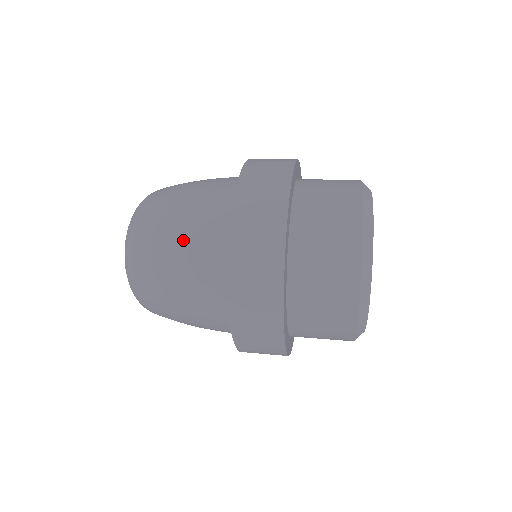
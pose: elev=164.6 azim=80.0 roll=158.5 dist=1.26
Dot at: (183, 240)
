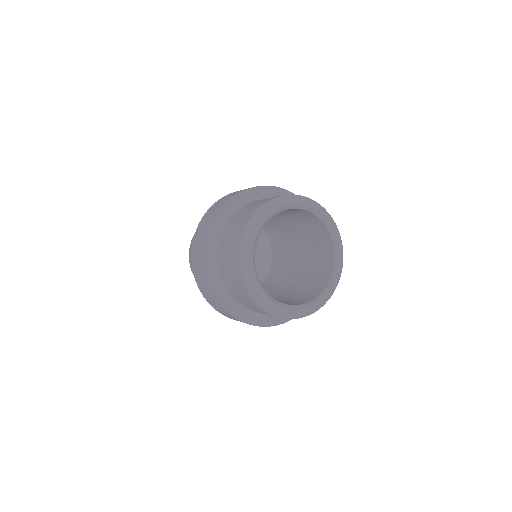
Dot at: occluded
